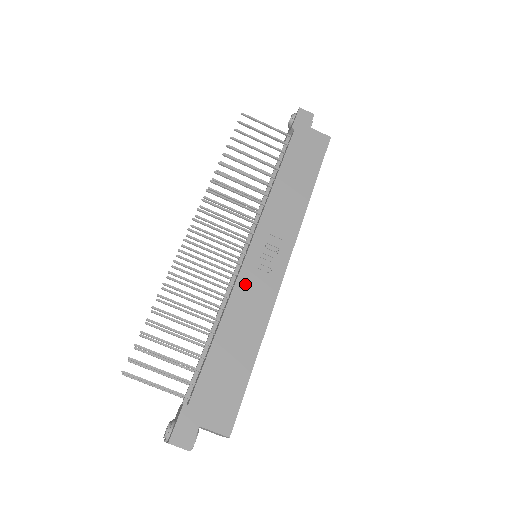
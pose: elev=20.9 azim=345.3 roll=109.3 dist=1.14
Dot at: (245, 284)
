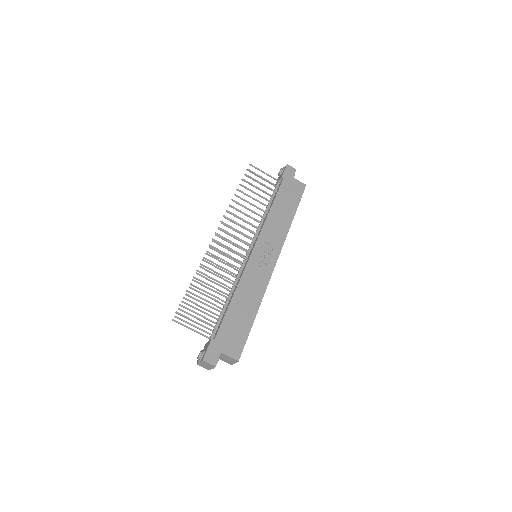
Dot at: (250, 272)
